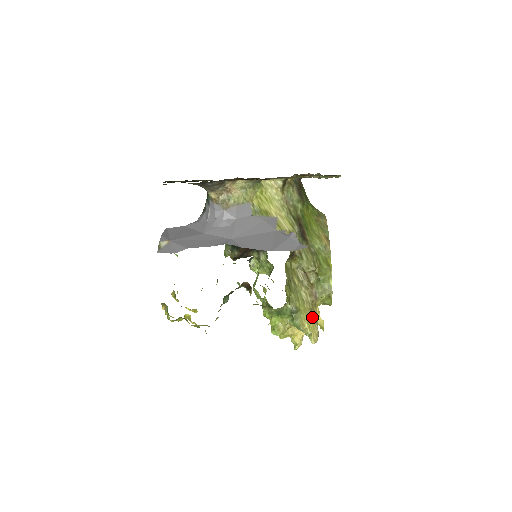
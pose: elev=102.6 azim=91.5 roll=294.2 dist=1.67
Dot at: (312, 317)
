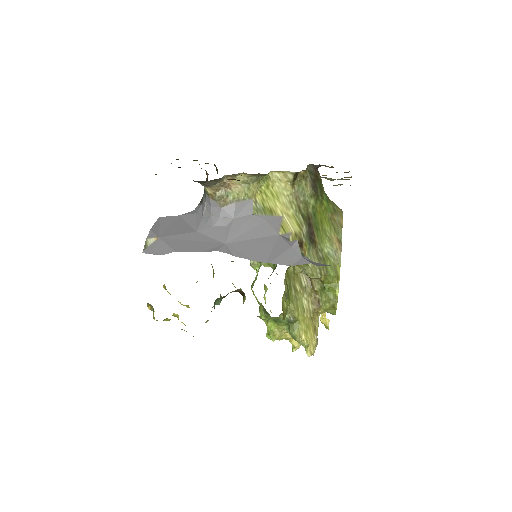
Dot at: (311, 327)
